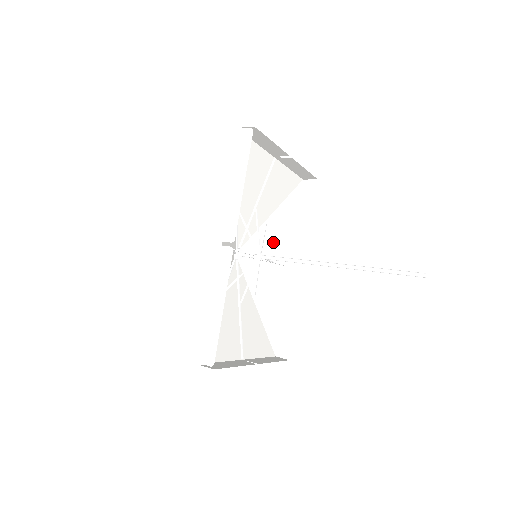
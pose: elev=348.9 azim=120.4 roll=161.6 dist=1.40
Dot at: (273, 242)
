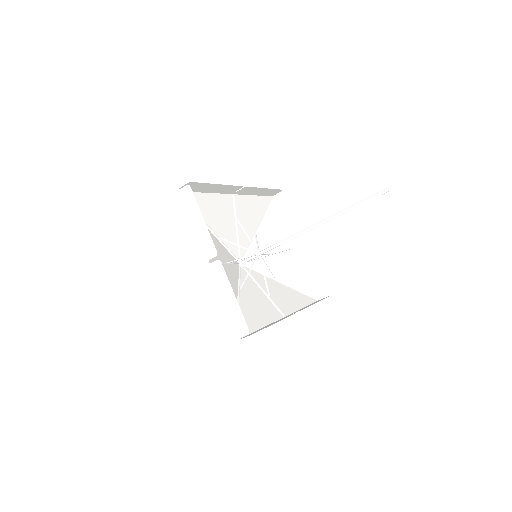
Dot at: (275, 293)
